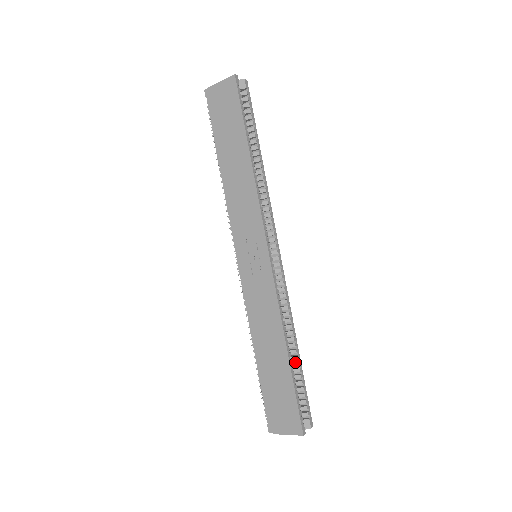
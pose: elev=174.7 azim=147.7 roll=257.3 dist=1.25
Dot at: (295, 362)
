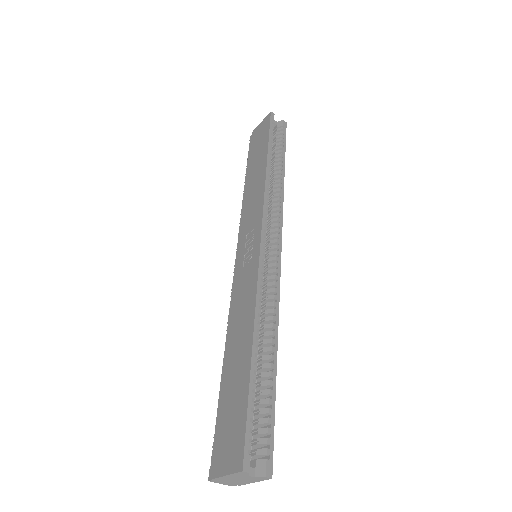
Dot at: (266, 371)
